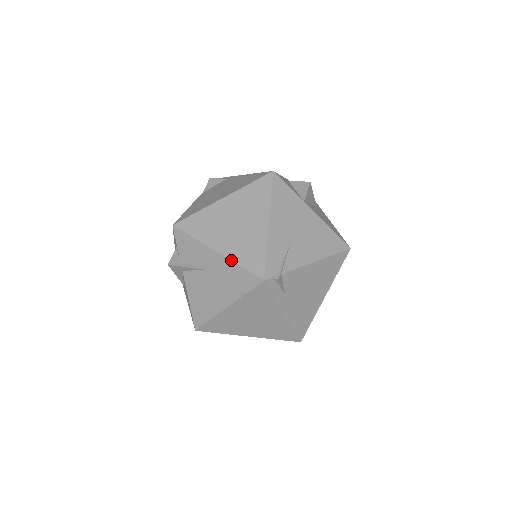
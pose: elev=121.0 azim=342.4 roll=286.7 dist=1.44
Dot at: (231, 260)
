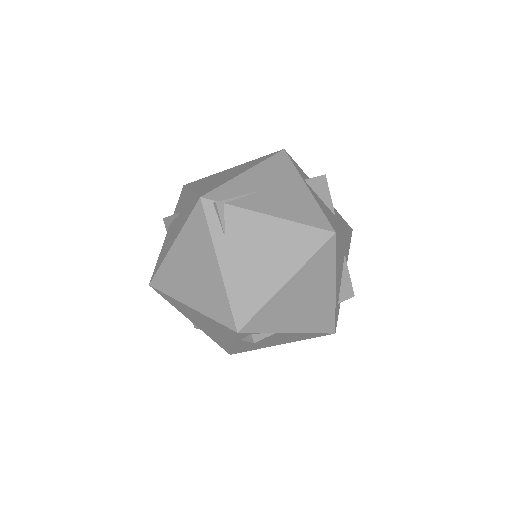
Dot at: (194, 192)
